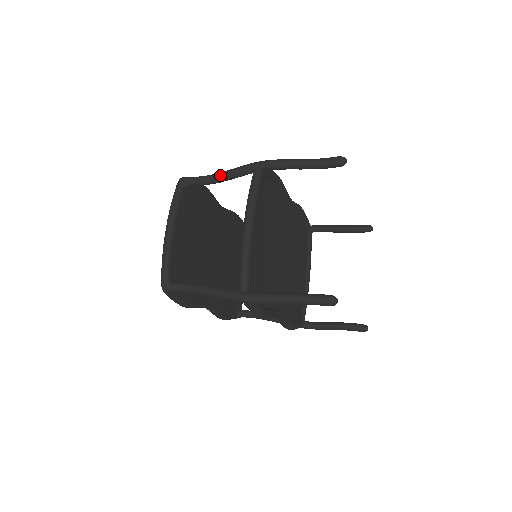
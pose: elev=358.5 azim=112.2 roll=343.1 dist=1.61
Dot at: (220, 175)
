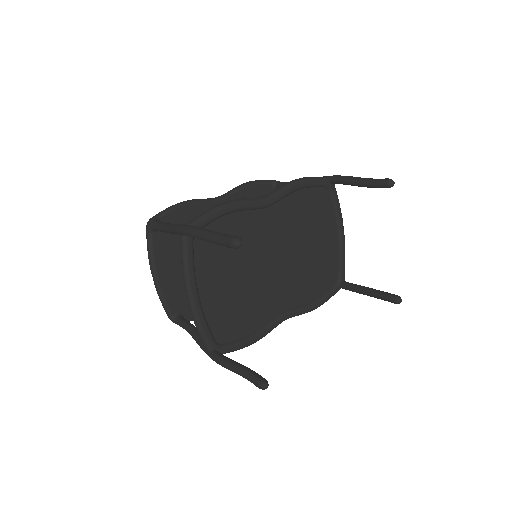
Dot at: (165, 230)
